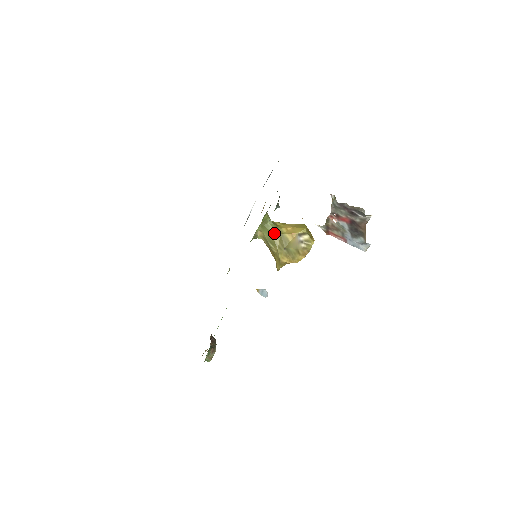
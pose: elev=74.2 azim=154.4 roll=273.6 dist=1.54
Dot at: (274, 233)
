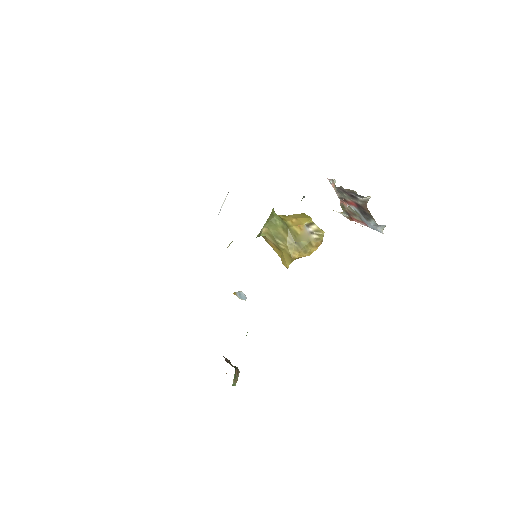
Dot at: (282, 227)
